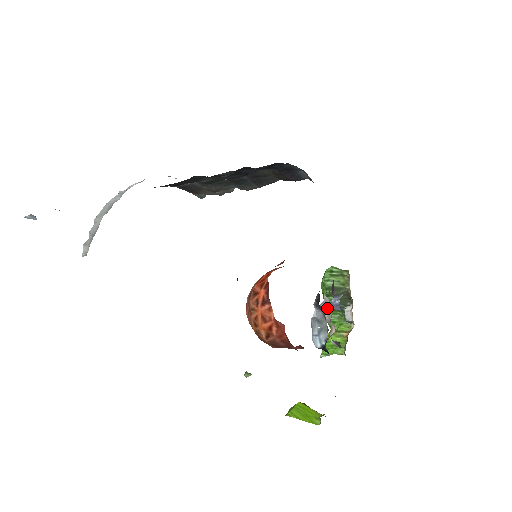
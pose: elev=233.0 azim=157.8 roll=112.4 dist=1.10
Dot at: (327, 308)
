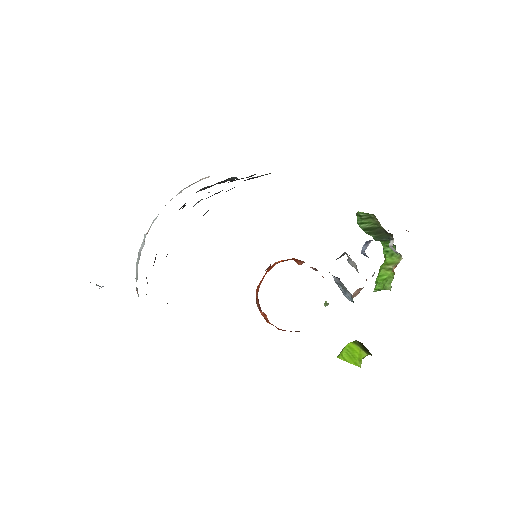
Dot at: (353, 263)
